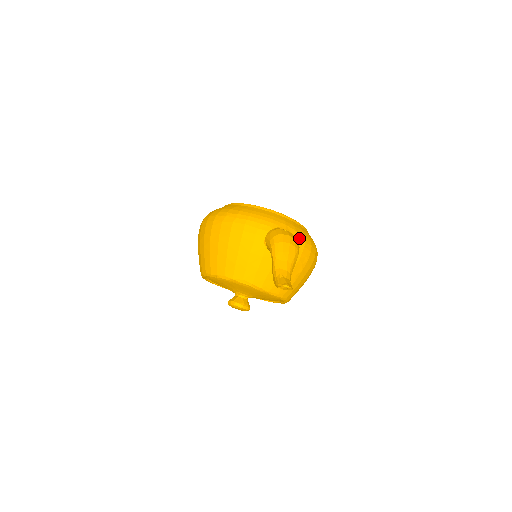
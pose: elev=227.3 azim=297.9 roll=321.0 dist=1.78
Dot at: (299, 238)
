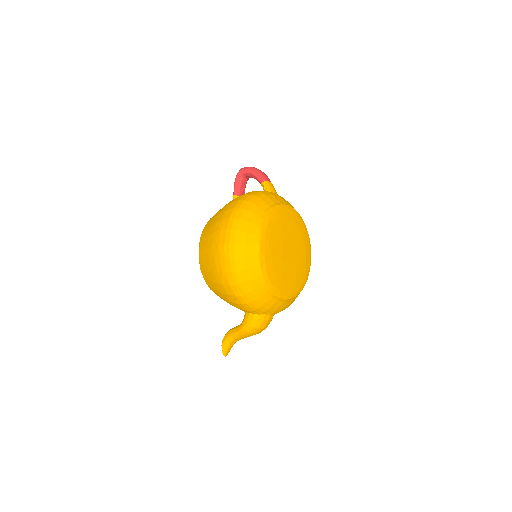
Dot at: occluded
